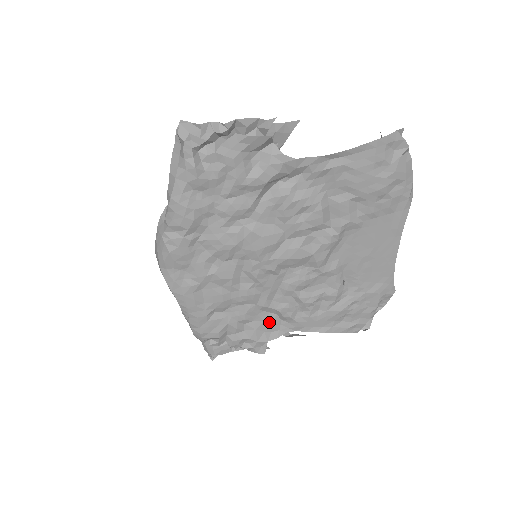
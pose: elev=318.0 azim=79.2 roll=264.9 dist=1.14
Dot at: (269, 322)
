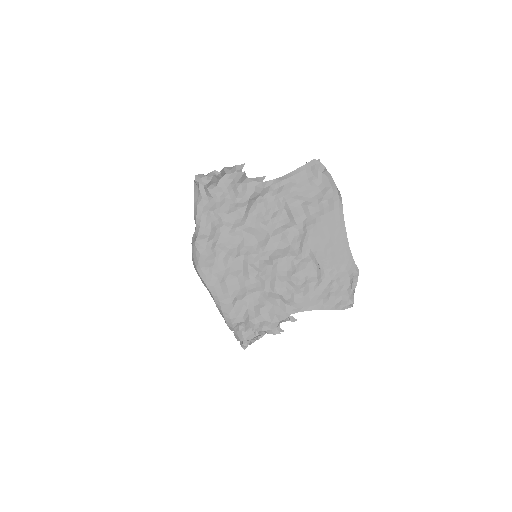
Dot at: (277, 306)
